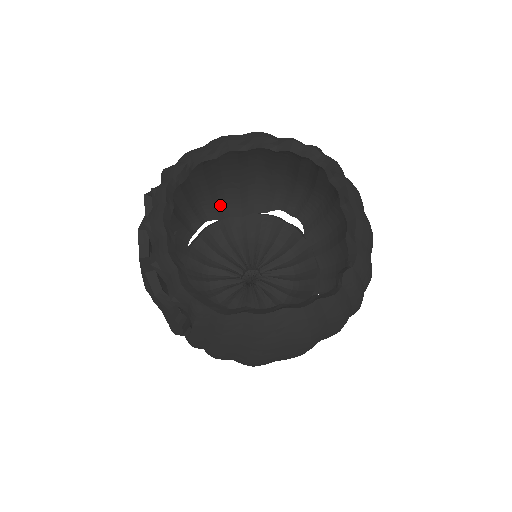
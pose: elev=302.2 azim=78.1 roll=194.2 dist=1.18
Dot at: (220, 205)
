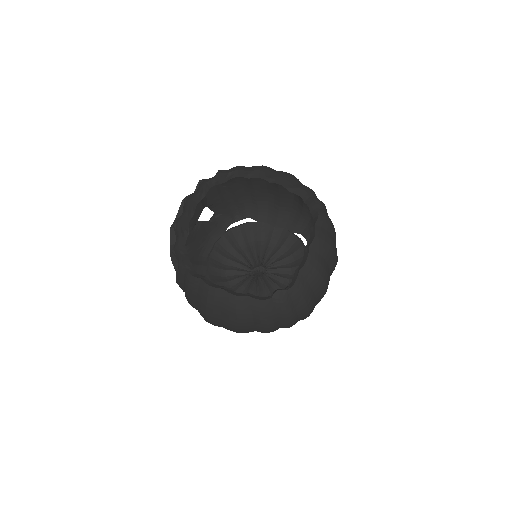
Dot at: (263, 211)
